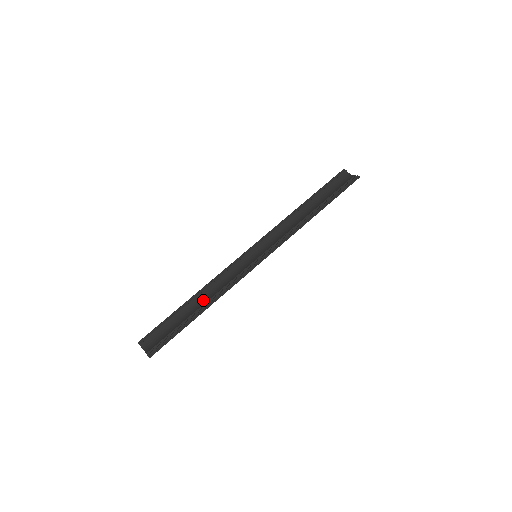
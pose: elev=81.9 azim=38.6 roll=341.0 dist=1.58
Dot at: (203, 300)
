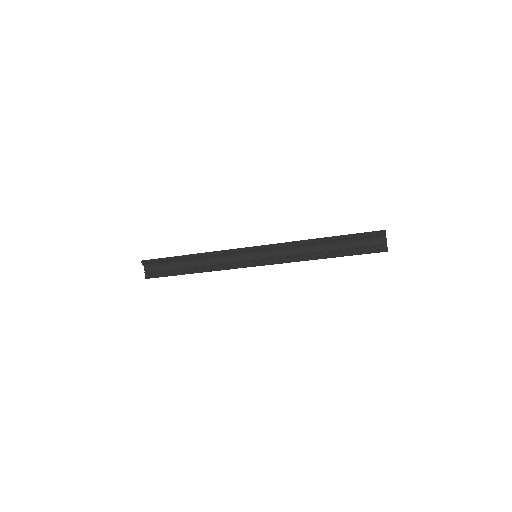
Dot at: (199, 261)
